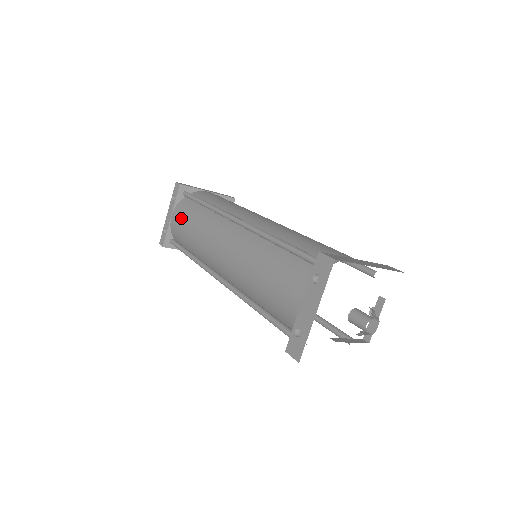
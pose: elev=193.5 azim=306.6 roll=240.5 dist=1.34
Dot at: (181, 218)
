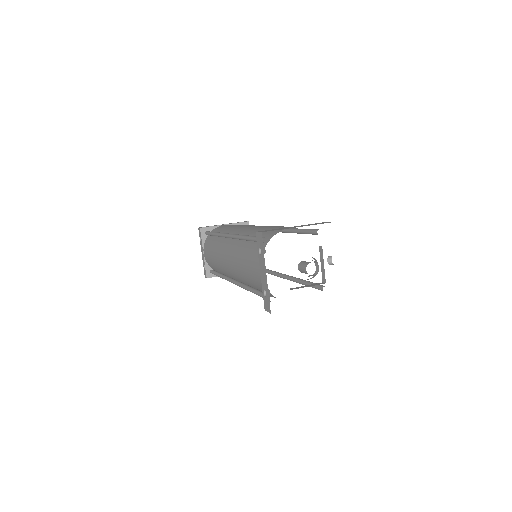
Dot at: (207, 251)
